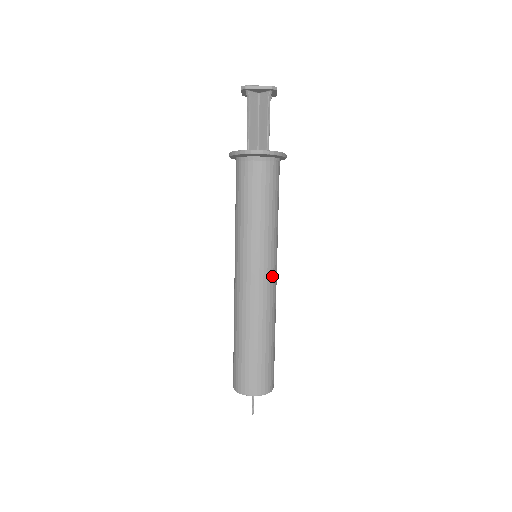
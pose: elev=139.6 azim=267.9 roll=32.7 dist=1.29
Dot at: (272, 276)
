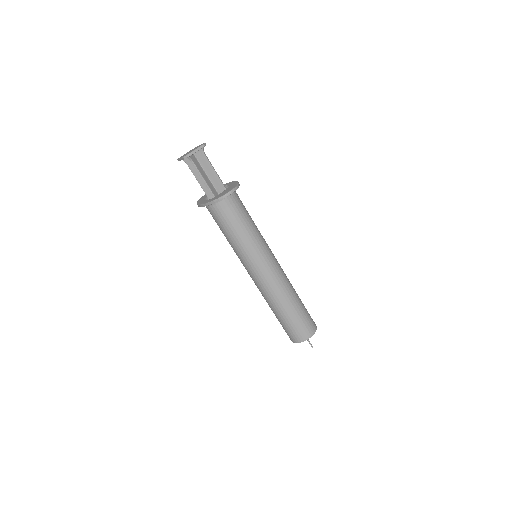
Dot at: (276, 260)
